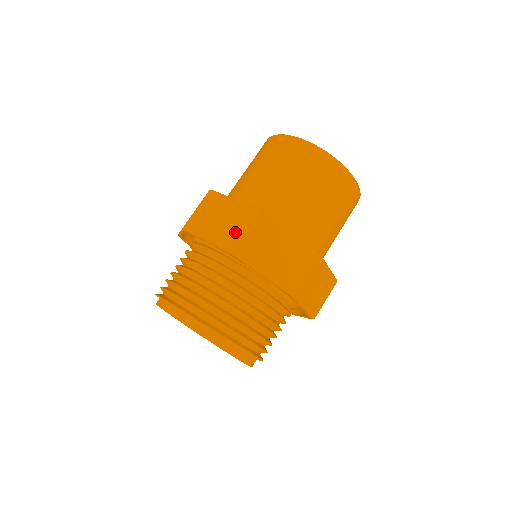
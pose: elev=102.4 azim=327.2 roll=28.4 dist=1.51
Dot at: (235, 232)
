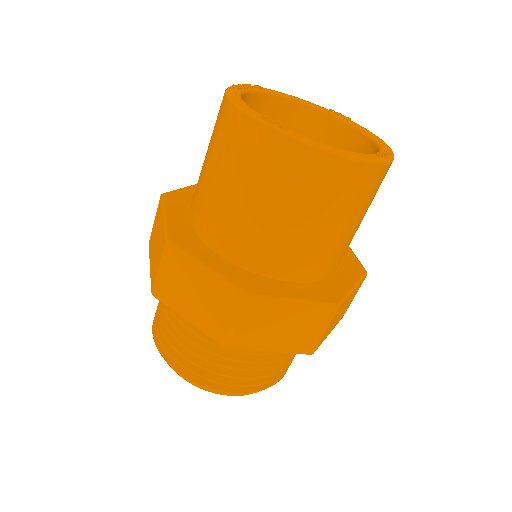
Dot at: (220, 321)
